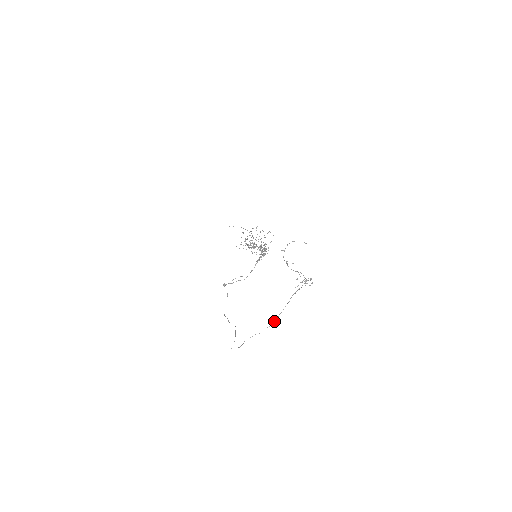
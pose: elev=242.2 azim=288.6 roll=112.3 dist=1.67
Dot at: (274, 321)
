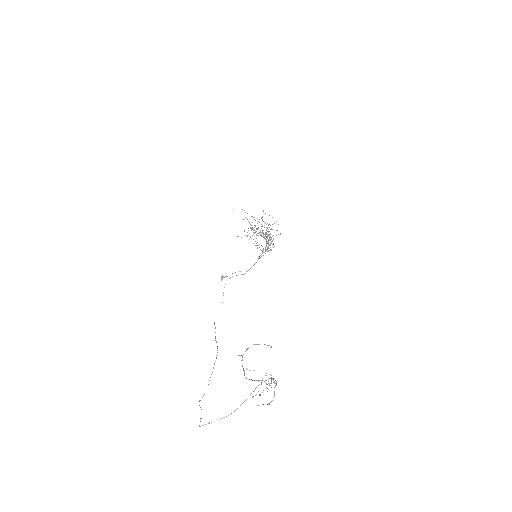
Dot at: occluded
